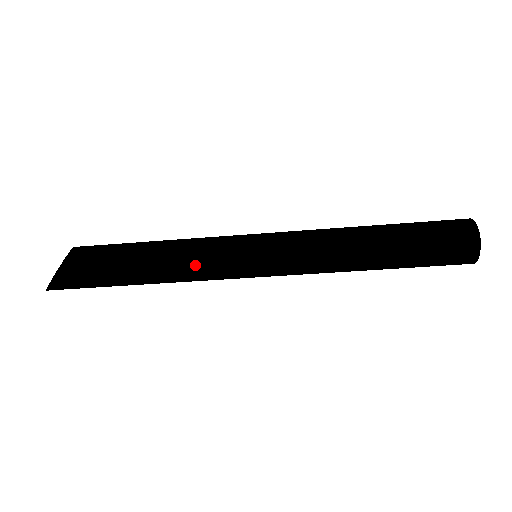
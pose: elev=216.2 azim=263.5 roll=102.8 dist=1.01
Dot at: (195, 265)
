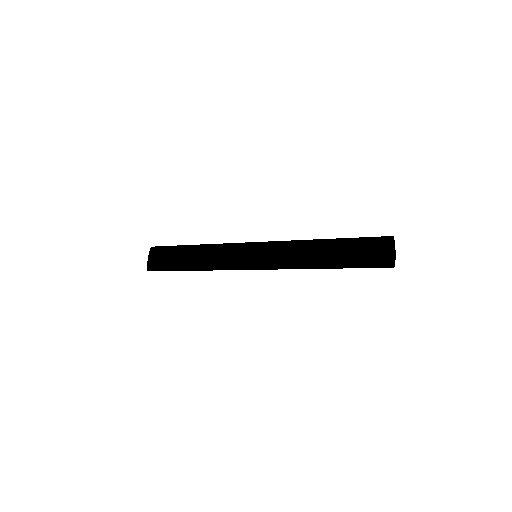
Dot at: (220, 267)
